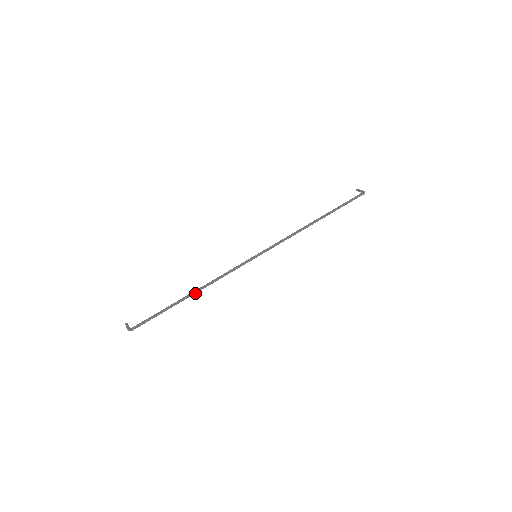
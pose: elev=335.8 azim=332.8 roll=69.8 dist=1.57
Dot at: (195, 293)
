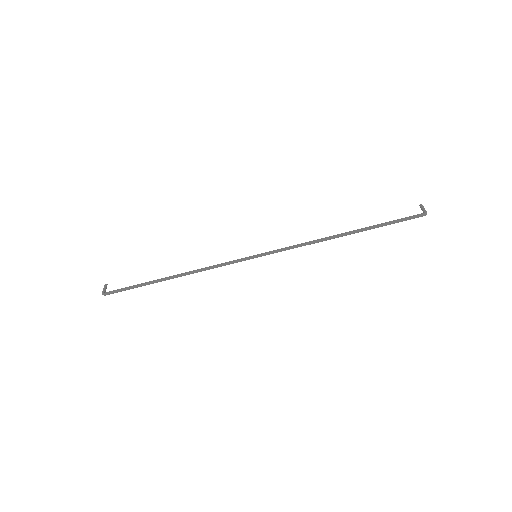
Dot at: (177, 277)
